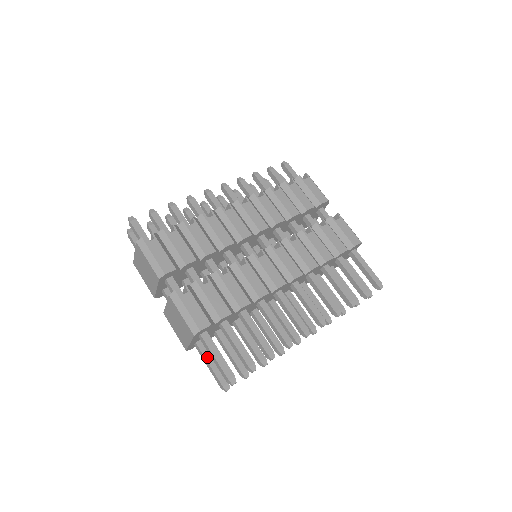
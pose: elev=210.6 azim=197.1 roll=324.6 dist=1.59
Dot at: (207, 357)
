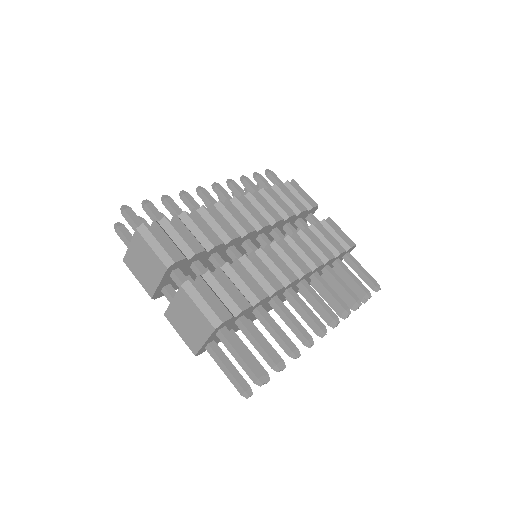
Dot at: (223, 360)
